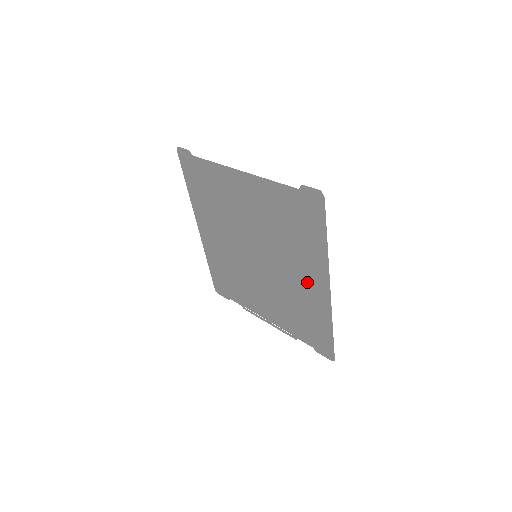
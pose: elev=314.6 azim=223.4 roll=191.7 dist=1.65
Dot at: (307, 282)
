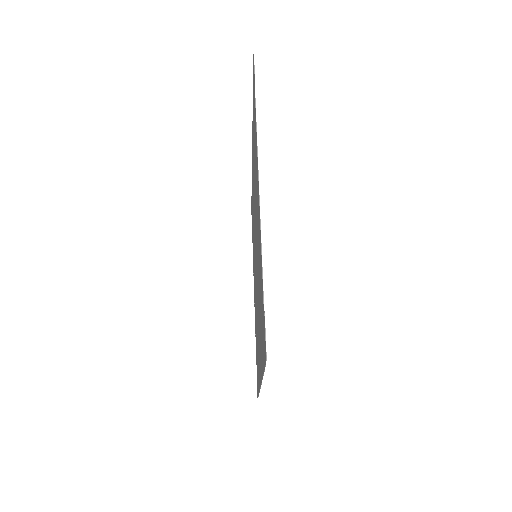
Dot at: occluded
